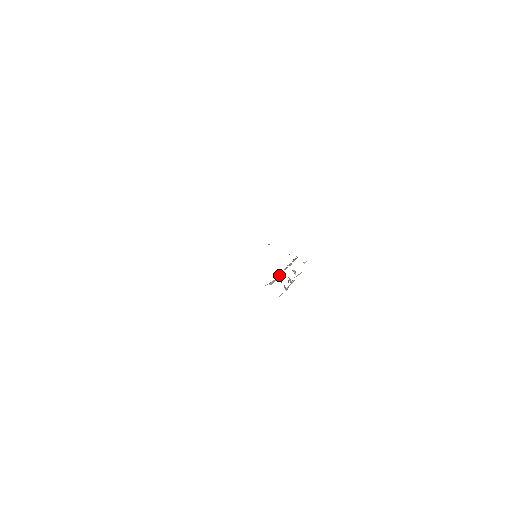
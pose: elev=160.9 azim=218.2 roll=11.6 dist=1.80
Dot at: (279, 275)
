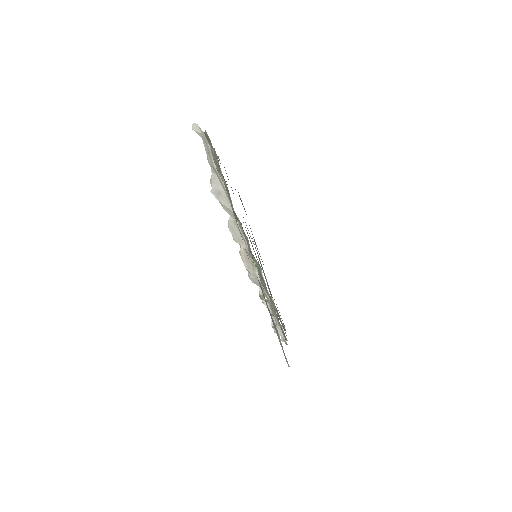
Dot at: occluded
